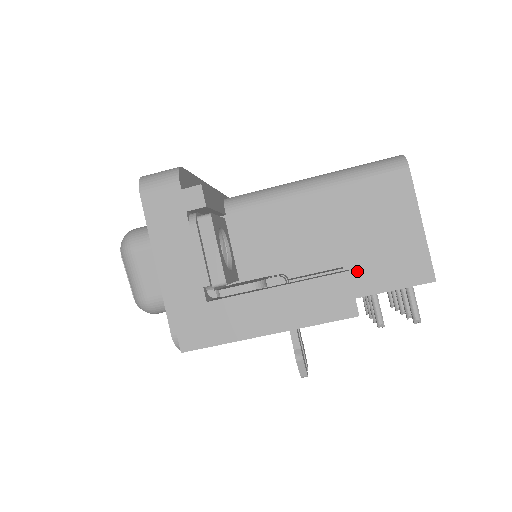
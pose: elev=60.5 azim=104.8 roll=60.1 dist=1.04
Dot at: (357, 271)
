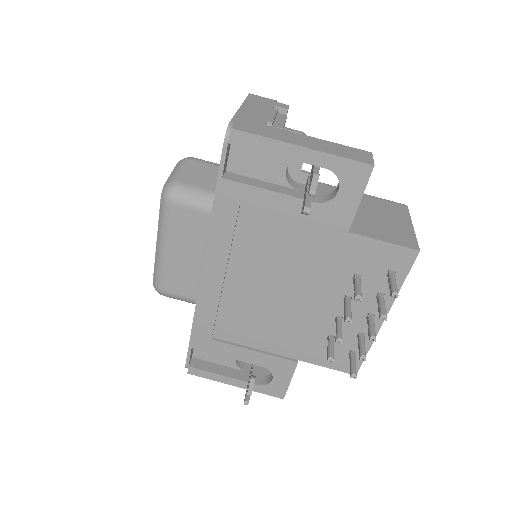
Dot at: (358, 224)
